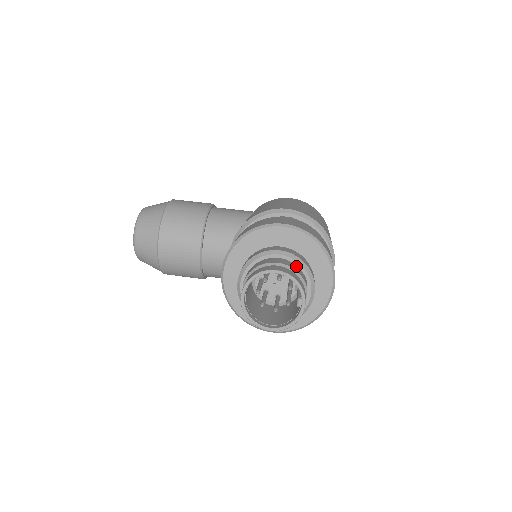
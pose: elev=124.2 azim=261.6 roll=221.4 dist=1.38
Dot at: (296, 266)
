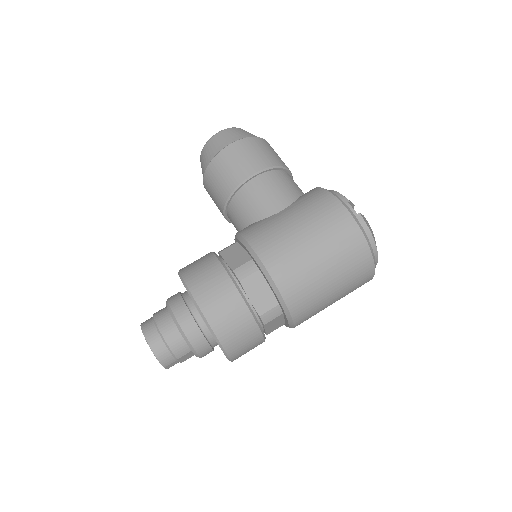
Dot at: (180, 338)
